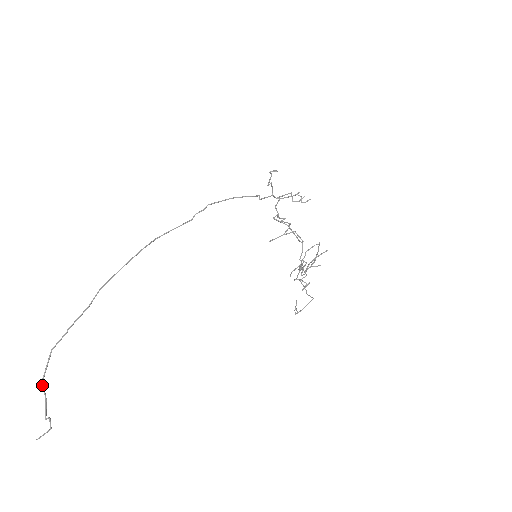
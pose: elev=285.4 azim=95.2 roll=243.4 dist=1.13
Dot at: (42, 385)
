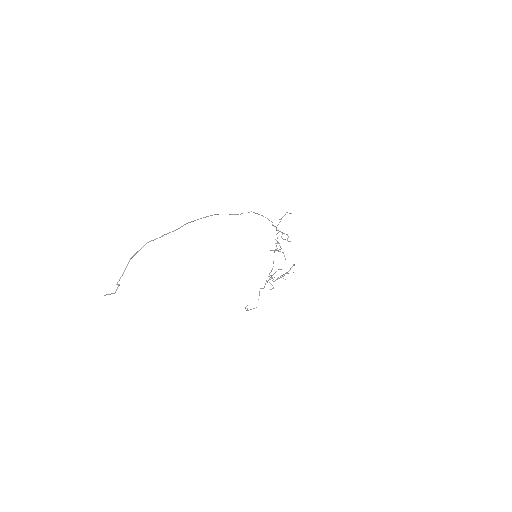
Dot at: (129, 261)
